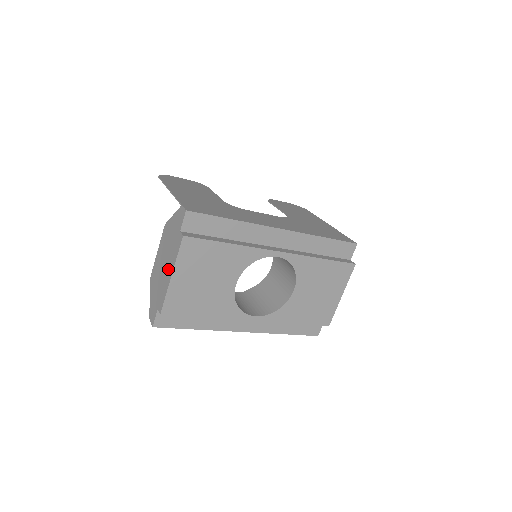
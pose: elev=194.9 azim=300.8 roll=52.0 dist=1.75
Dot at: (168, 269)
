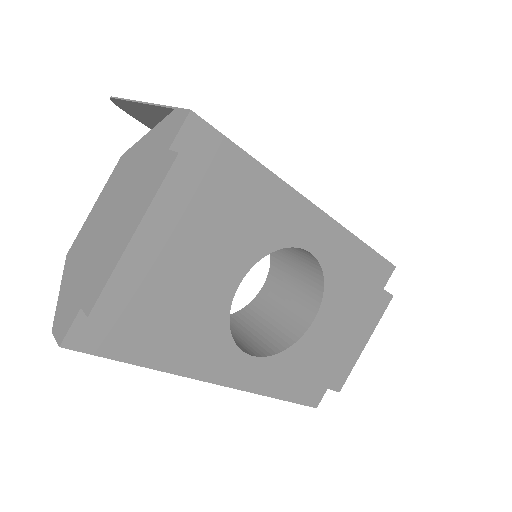
Dot at: (124, 224)
